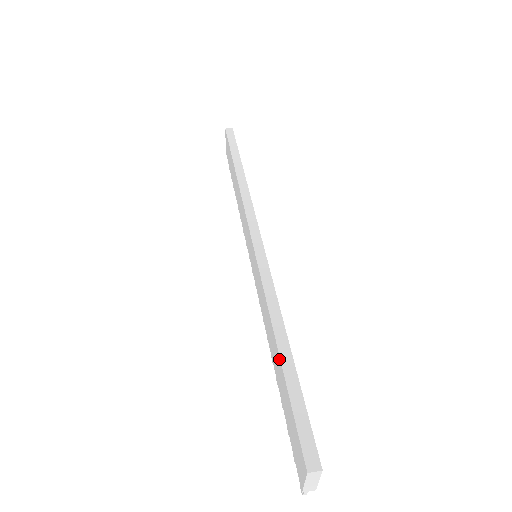
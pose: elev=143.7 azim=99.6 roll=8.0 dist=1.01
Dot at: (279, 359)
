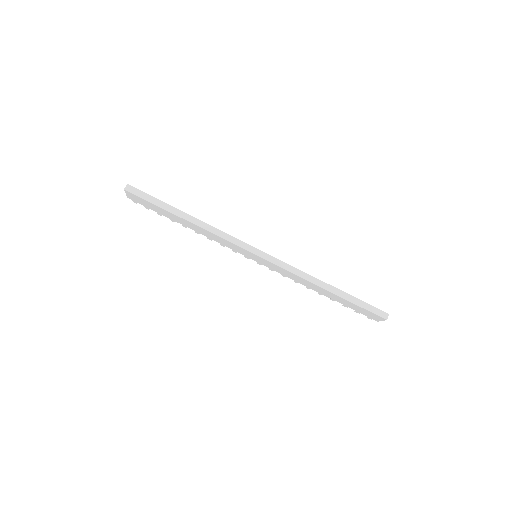
Dot at: (336, 296)
